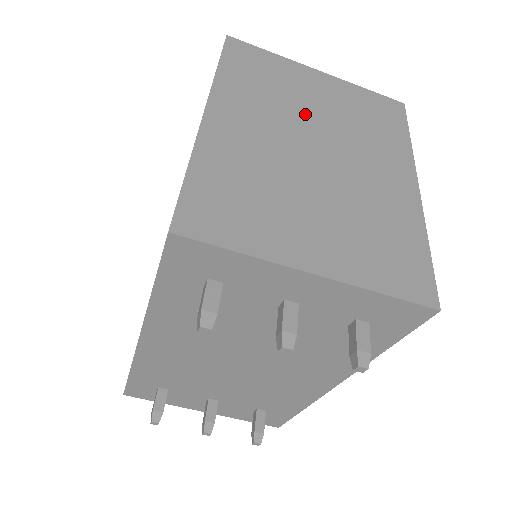
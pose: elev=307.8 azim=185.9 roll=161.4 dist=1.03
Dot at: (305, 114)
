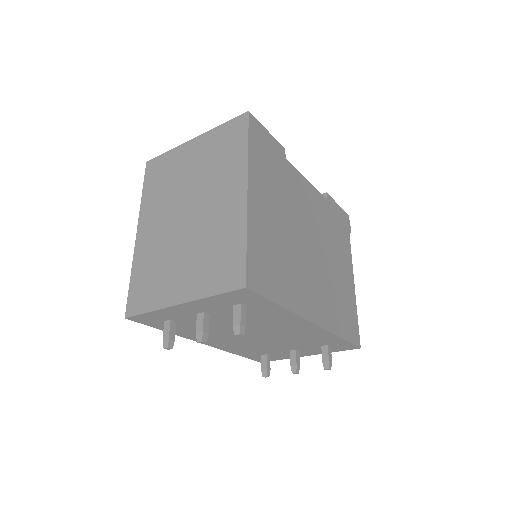
Dot at: (183, 188)
